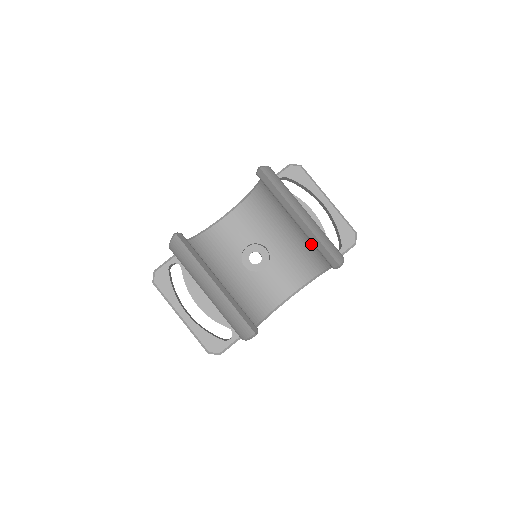
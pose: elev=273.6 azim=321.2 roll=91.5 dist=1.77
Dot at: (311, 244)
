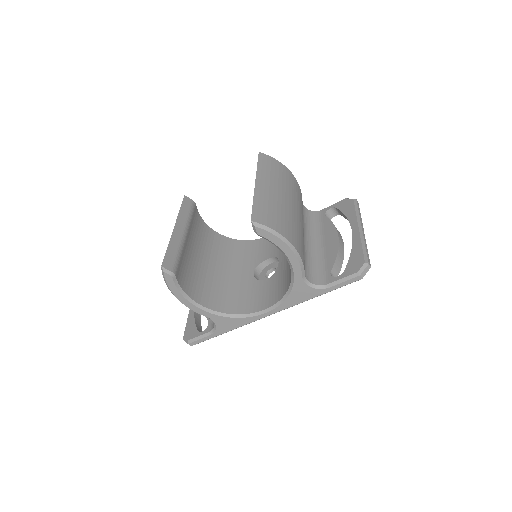
Dot at: occluded
